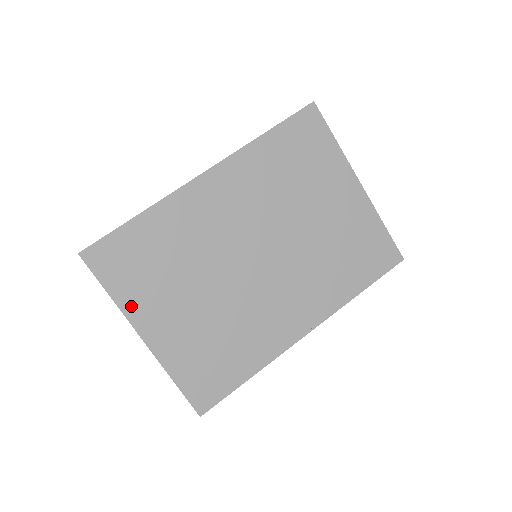
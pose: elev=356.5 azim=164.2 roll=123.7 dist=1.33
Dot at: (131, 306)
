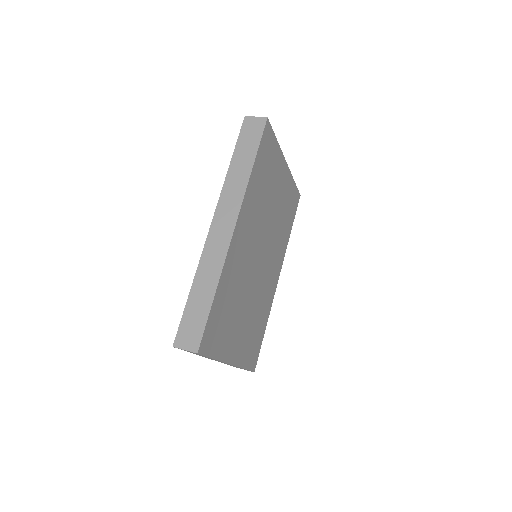
Dot at: (224, 353)
